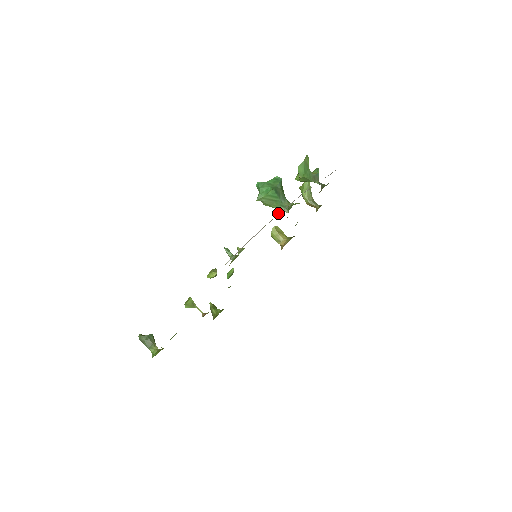
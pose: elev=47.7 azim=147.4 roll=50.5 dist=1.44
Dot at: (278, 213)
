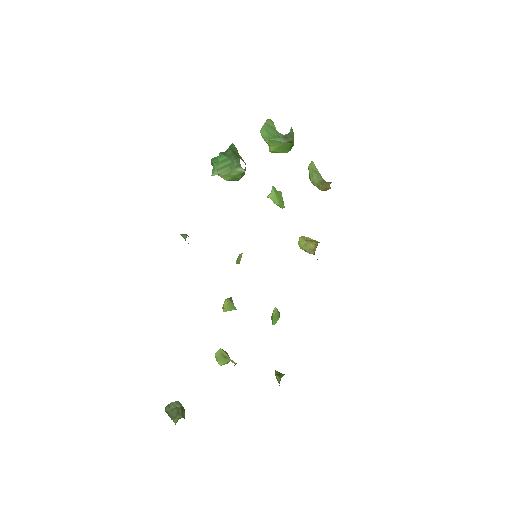
Dot at: (278, 205)
